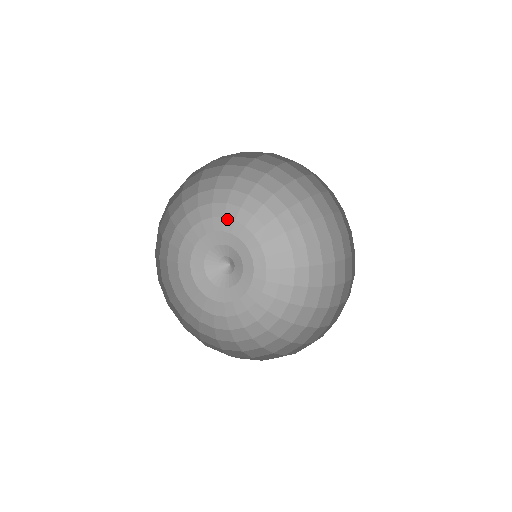
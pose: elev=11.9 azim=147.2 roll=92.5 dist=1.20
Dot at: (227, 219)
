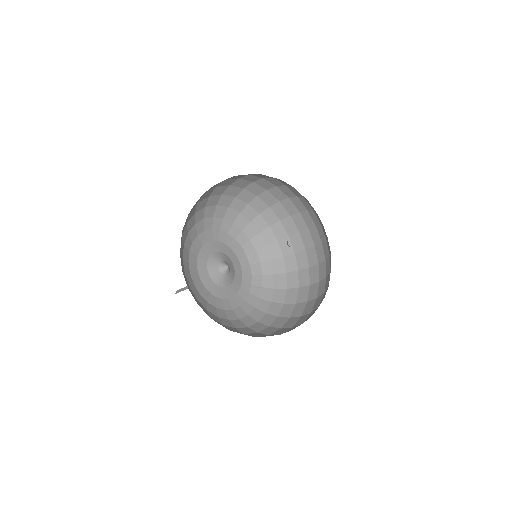
Dot at: (230, 236)
